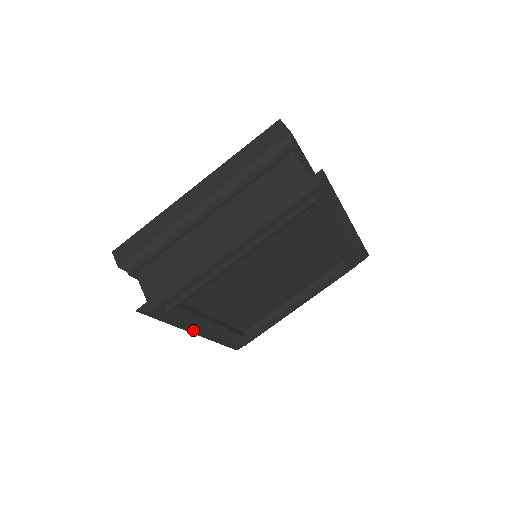
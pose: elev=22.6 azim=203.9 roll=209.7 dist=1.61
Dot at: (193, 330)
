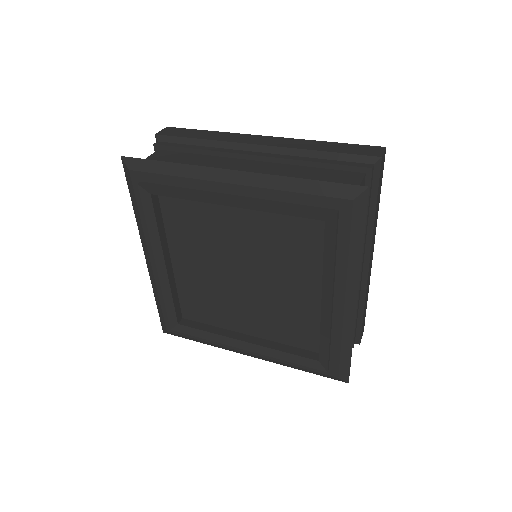
Dot at: (146, 246)
